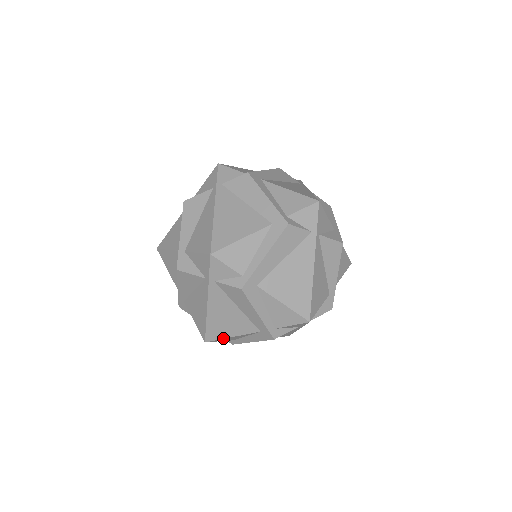
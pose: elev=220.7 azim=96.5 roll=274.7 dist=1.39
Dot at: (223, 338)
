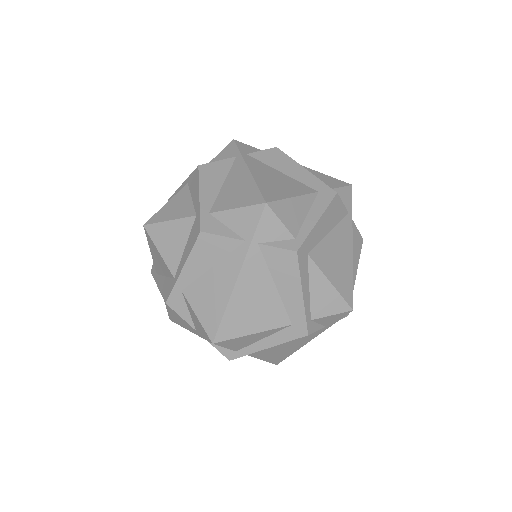
Dot at: (240, 336)
